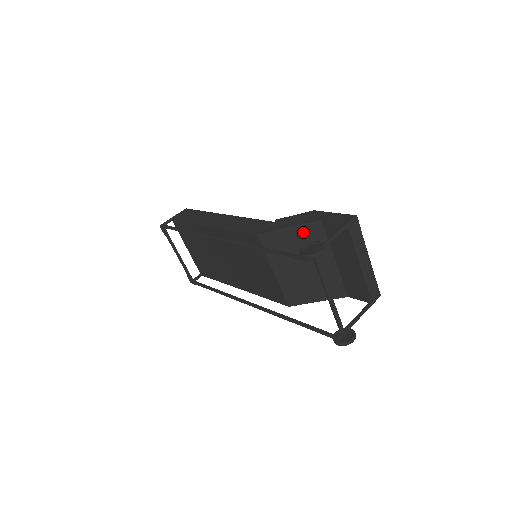
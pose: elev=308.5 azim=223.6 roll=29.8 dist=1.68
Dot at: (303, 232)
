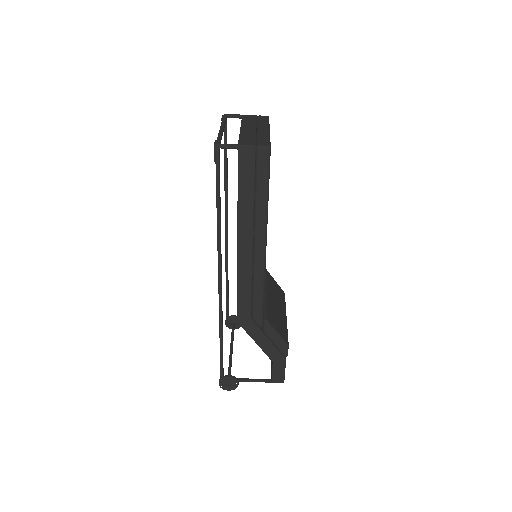
Dot at: occluded
